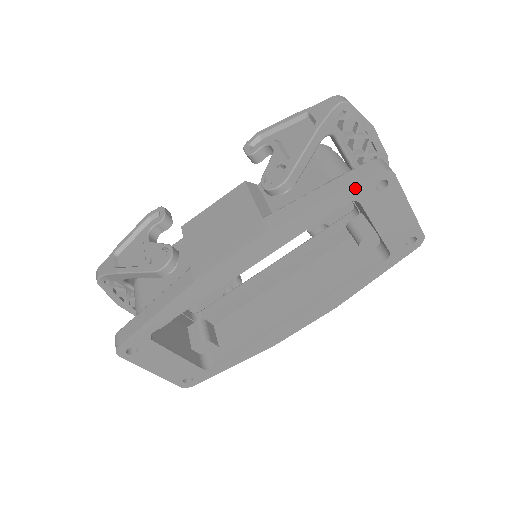
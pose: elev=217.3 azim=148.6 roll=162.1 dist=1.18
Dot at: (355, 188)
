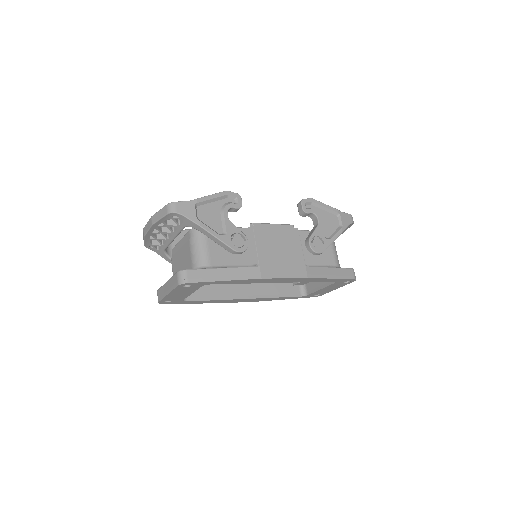
Dot at: (343, 280)
